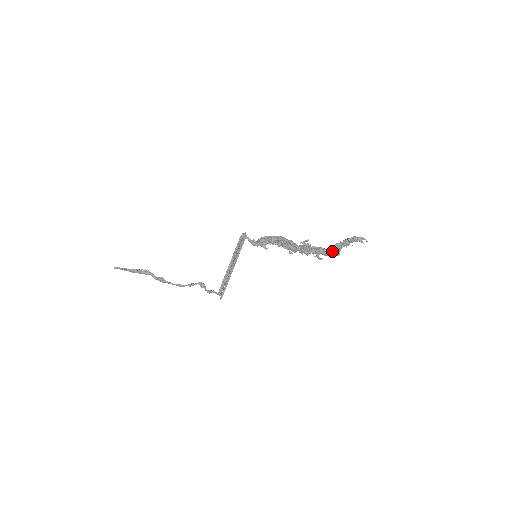
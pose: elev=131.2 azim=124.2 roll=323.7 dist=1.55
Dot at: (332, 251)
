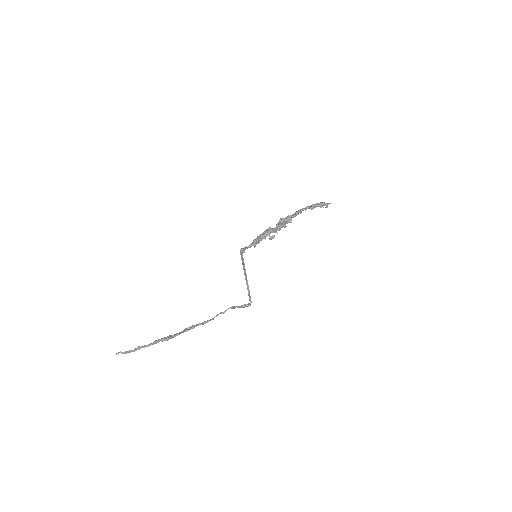
Dot at: (300, 213)
